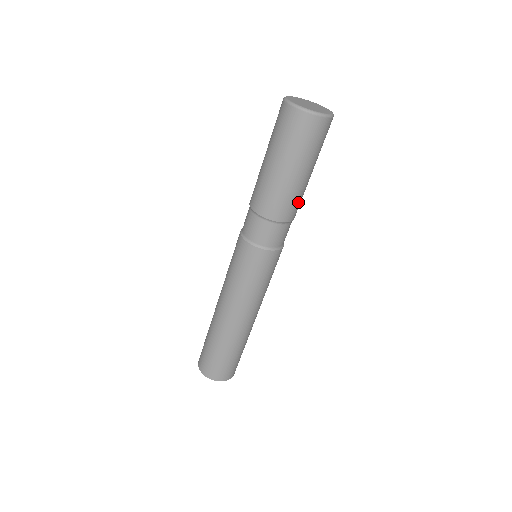
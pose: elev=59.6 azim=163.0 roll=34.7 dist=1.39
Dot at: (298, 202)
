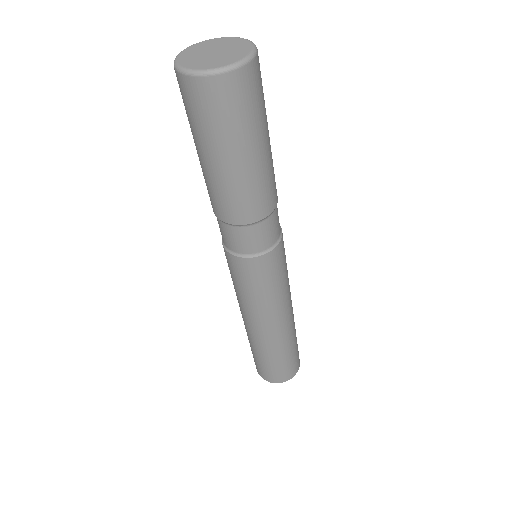
Dot at: (264, 191)
